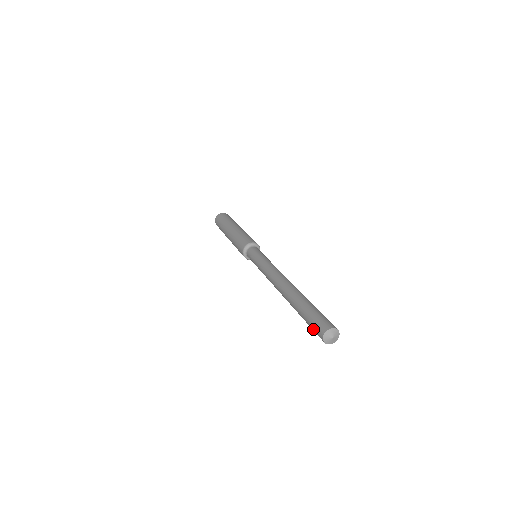
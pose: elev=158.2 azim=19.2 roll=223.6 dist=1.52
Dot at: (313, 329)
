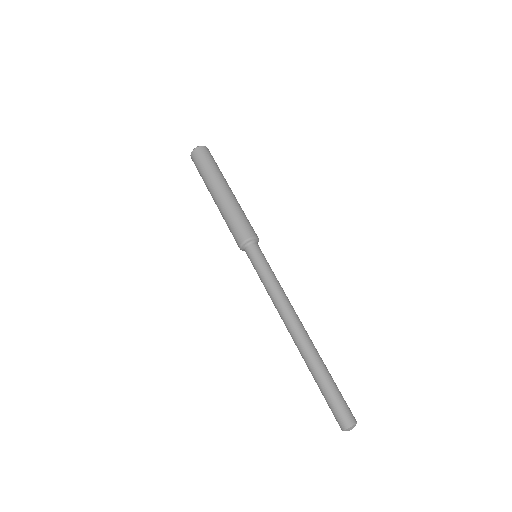
Dot at: occluded
